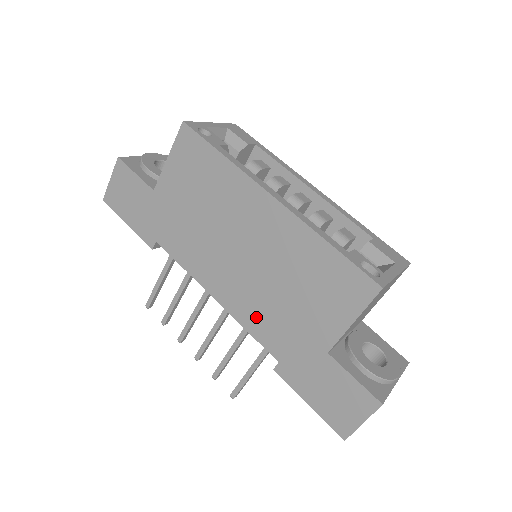
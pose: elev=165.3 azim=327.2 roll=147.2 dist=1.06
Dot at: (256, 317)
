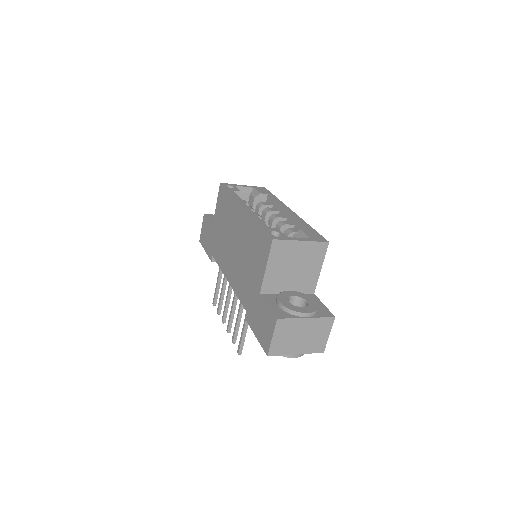
Dot at: (239, 284)
